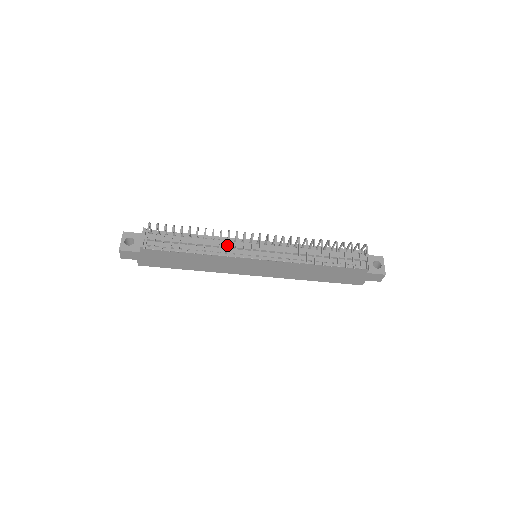
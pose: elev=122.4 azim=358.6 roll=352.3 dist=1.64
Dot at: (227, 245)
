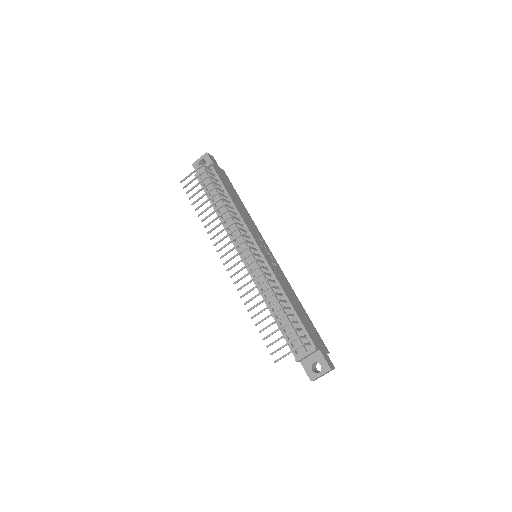
Dot at: (220, 231)
